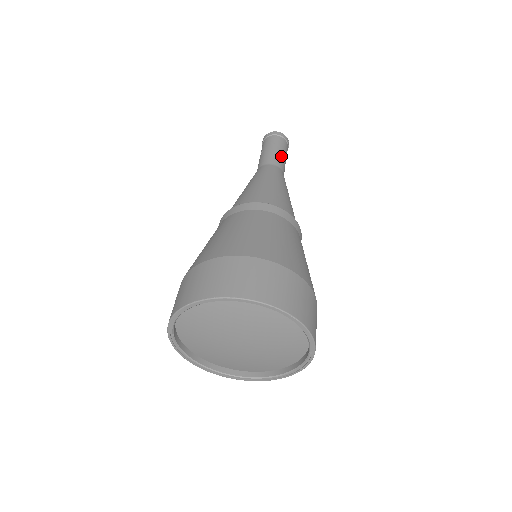
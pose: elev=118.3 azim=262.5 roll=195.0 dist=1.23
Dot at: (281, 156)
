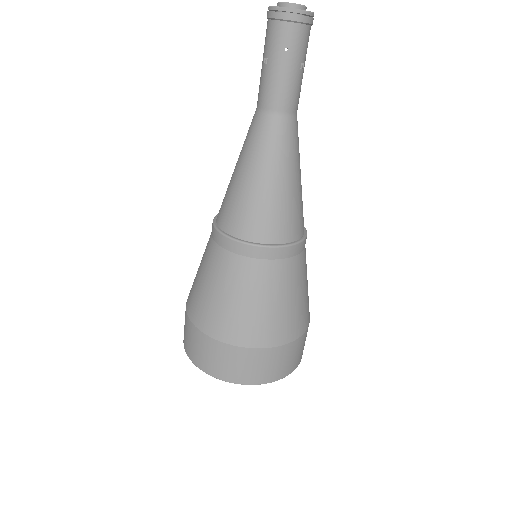
Dot at: (295, 81)
